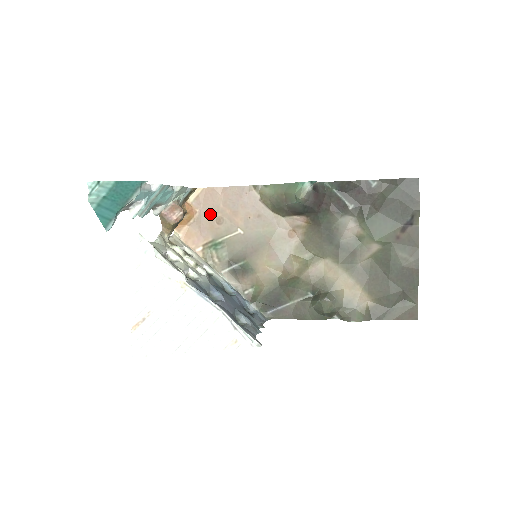
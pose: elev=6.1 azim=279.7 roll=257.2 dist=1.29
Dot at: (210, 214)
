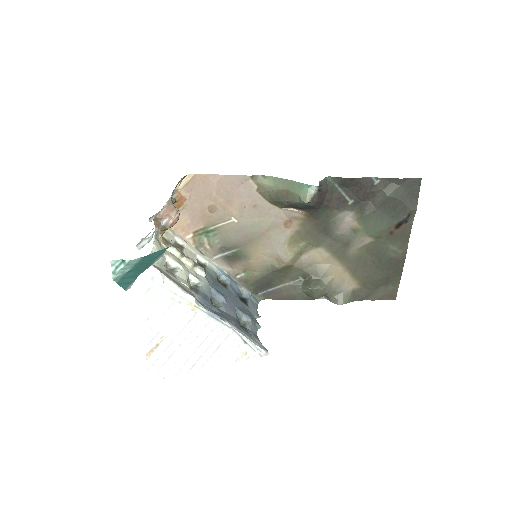
Dot at: (201, 202)
